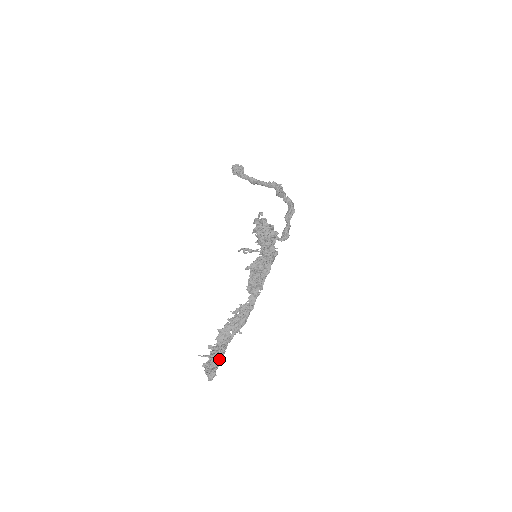
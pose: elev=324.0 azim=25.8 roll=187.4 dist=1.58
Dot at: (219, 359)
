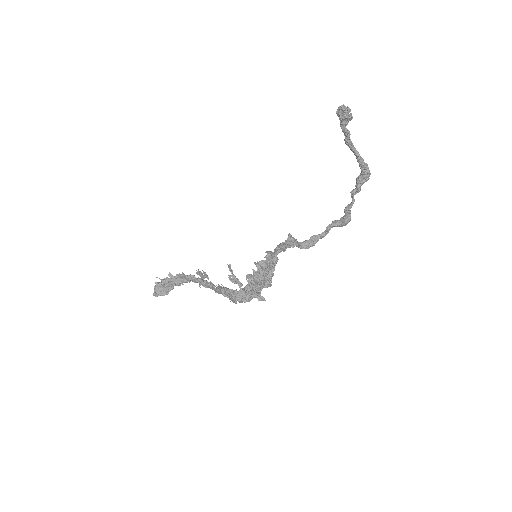
Dot at: (170, 289)
